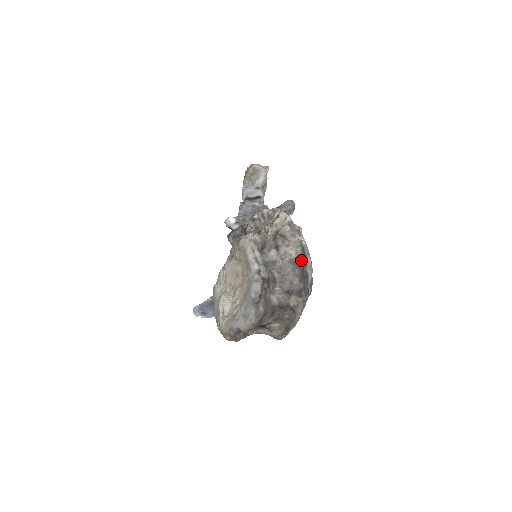
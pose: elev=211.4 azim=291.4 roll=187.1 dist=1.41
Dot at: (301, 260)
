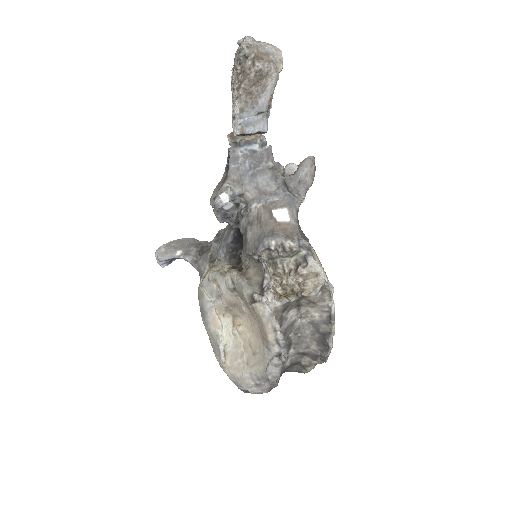
Dot at: (324, 327)
